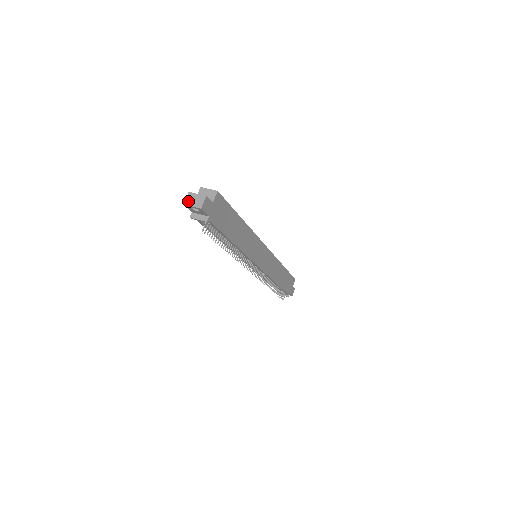
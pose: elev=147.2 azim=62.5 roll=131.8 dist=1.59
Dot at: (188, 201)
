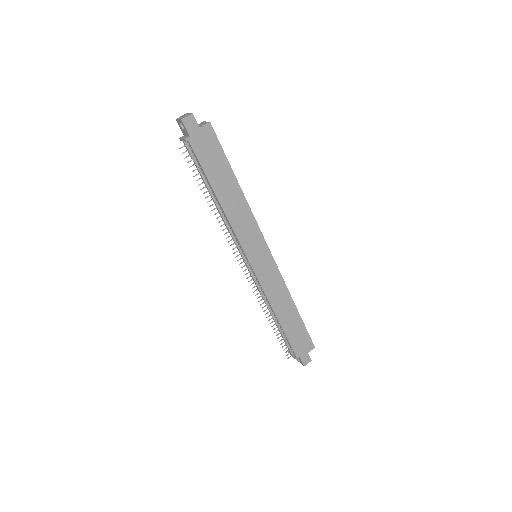
Dot at: (180, 117)
